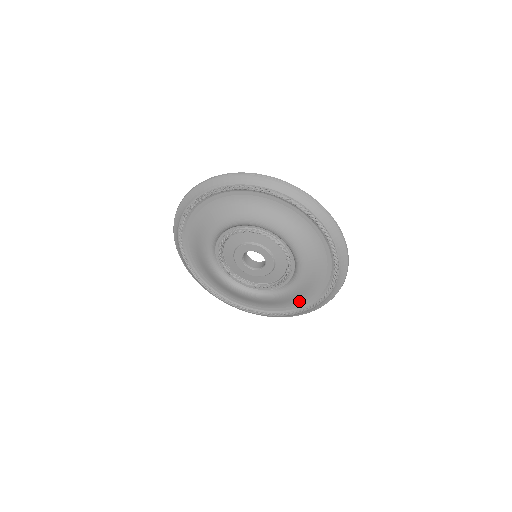
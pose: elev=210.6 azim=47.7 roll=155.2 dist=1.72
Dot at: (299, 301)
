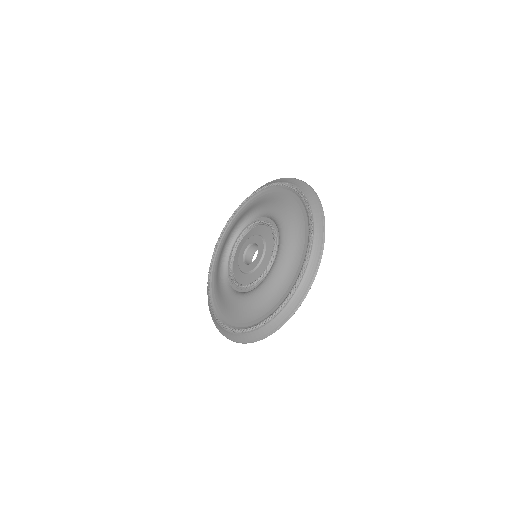
Dot at: (267, 309)
